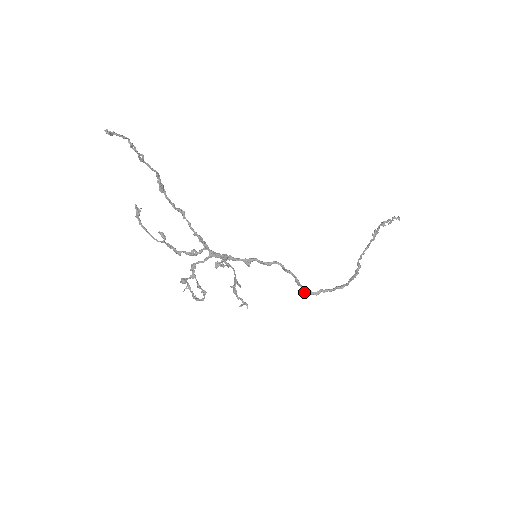
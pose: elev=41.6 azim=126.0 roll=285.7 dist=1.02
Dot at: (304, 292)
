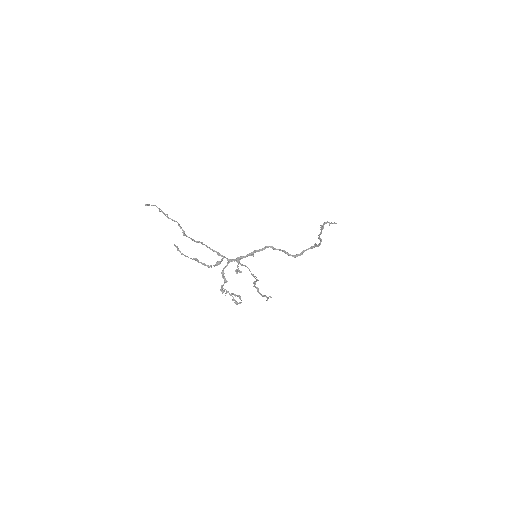
Dot at: (294, 257)
